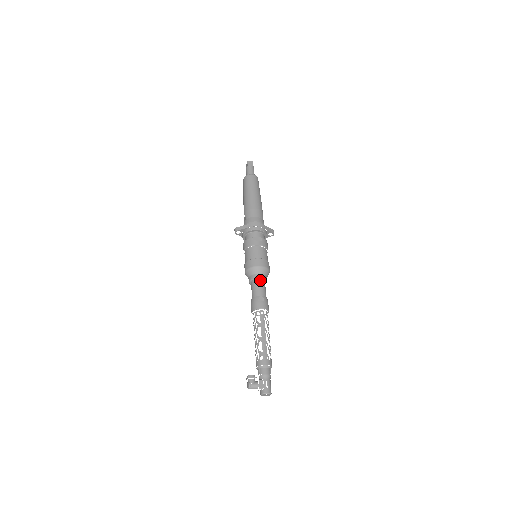
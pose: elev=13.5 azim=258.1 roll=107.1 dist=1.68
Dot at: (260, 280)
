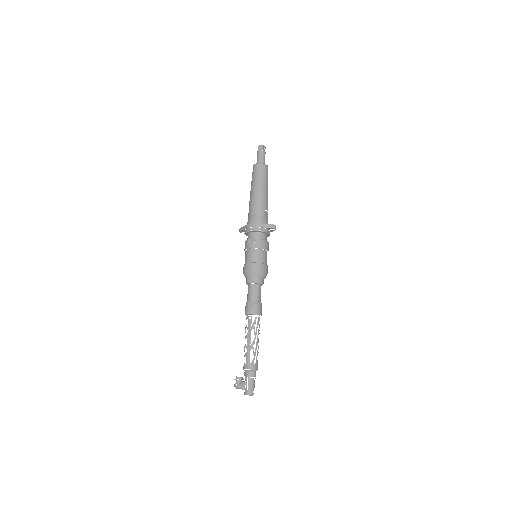
Dot at: (252, 284)
